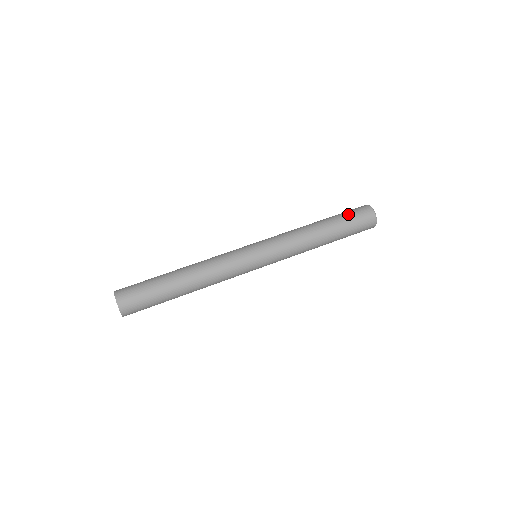
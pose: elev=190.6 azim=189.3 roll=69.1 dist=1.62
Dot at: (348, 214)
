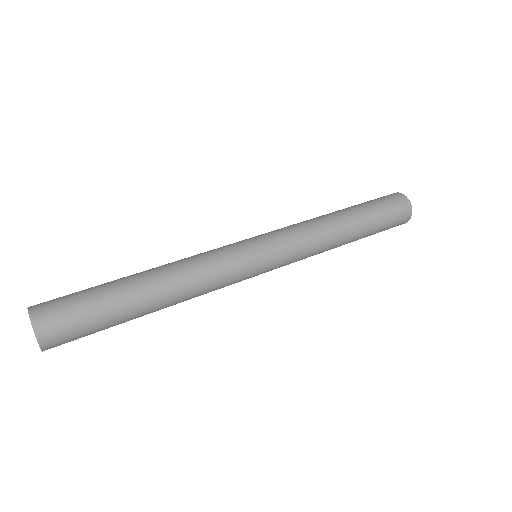
Dot at: (375, 201)
